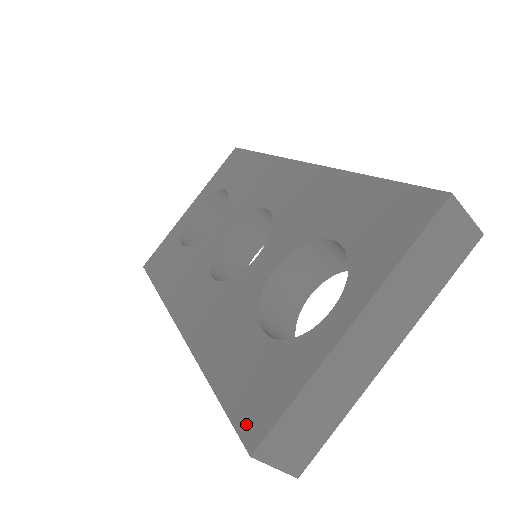
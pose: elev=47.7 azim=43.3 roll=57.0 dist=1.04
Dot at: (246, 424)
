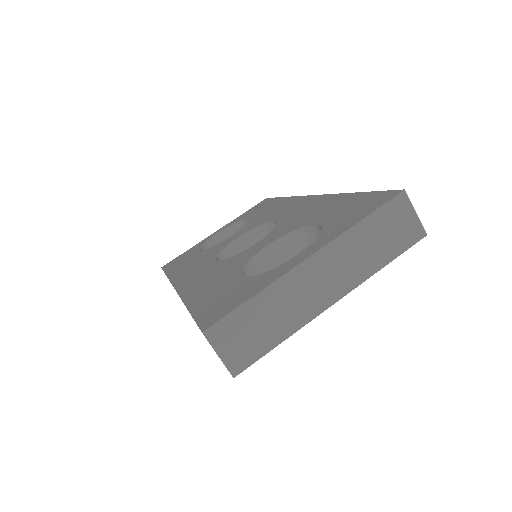
Dot at: (207, 319)
